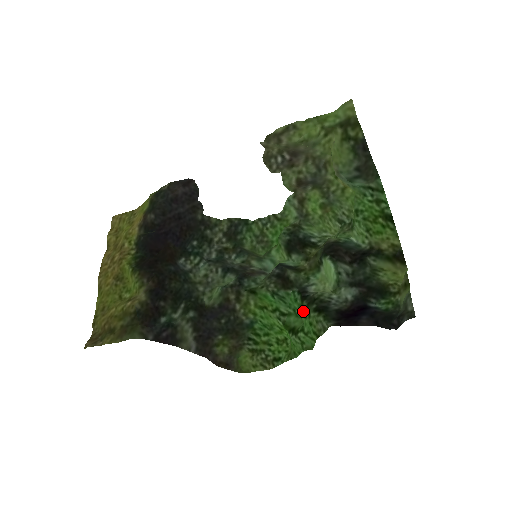
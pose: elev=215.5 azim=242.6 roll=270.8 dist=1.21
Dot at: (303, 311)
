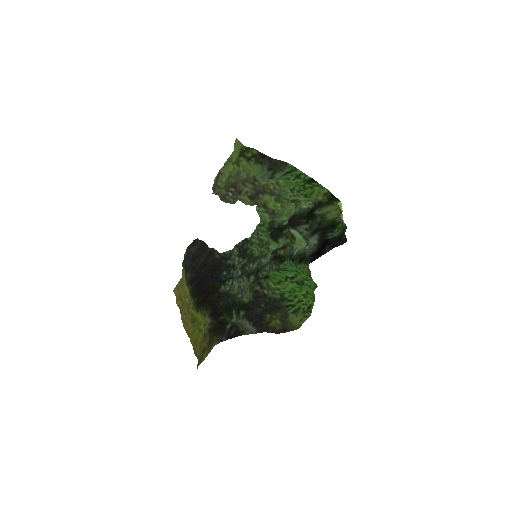
Dot at: occluded
